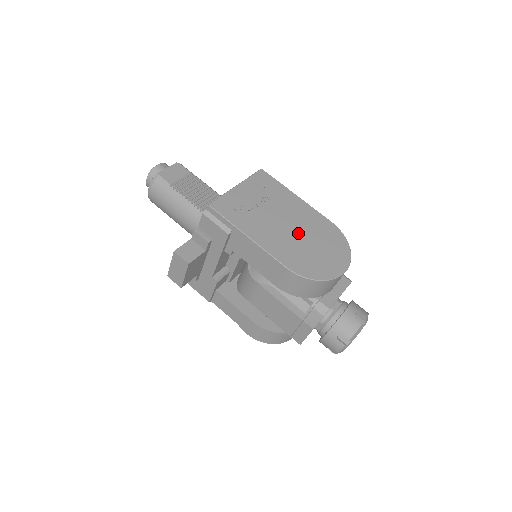
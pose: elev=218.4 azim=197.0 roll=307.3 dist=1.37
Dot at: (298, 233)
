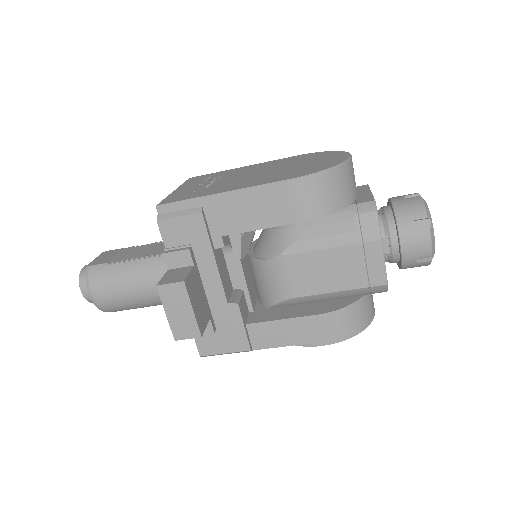
Dot at: (272, 170)
